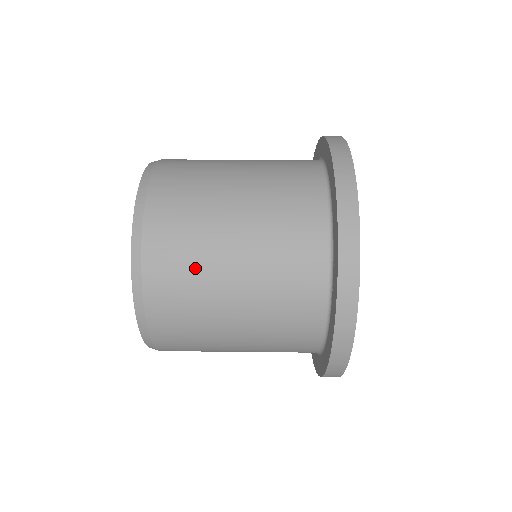
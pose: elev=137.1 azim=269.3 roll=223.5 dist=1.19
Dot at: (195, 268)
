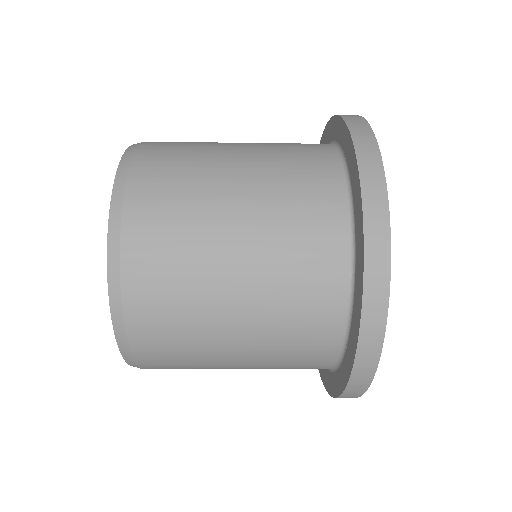
Dot at: (195, 147)
